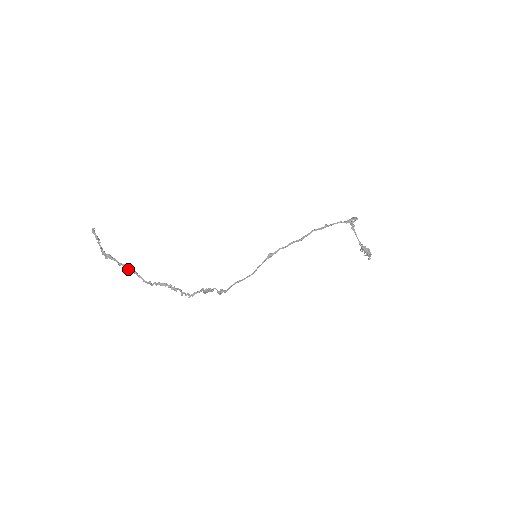
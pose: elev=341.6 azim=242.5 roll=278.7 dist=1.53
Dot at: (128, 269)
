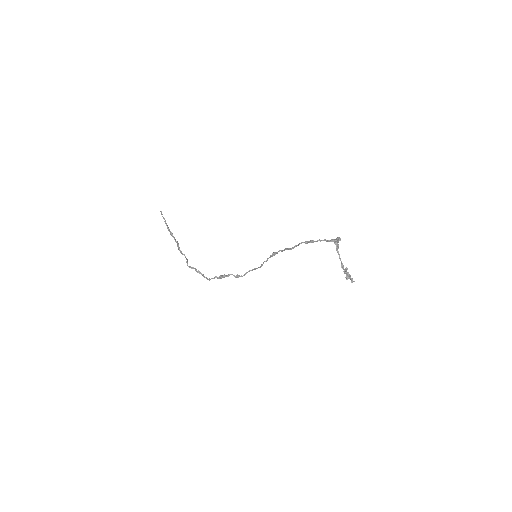
Dot at: (178, 248)
